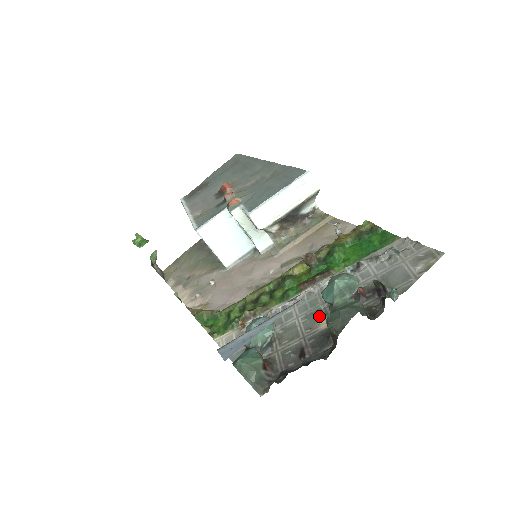
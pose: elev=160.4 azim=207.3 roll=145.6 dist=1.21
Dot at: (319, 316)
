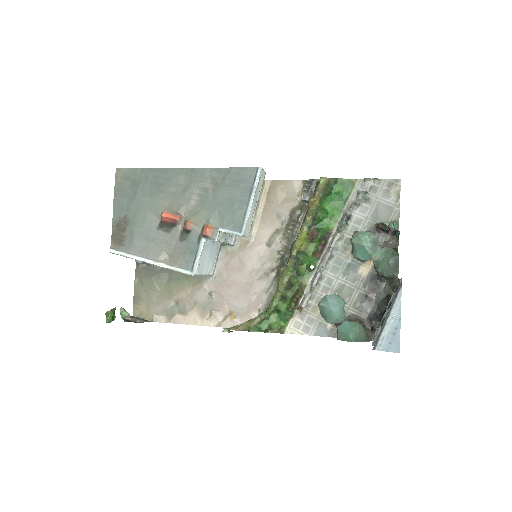
Dot at: (354, 268)
